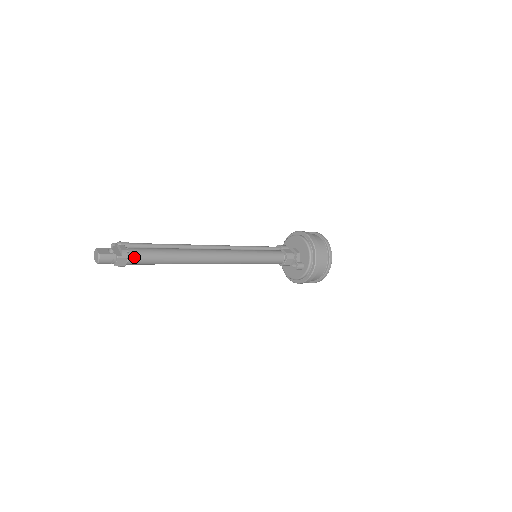
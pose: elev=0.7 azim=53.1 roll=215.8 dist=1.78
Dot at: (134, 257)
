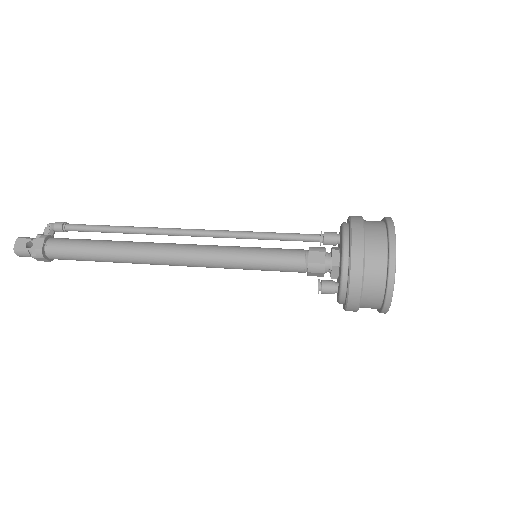
Dot at: (54, 256)
